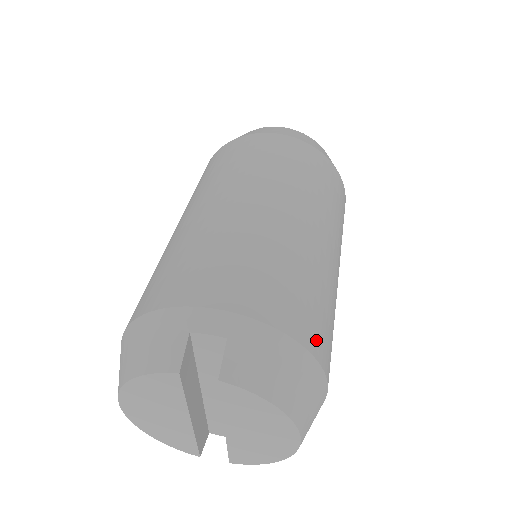
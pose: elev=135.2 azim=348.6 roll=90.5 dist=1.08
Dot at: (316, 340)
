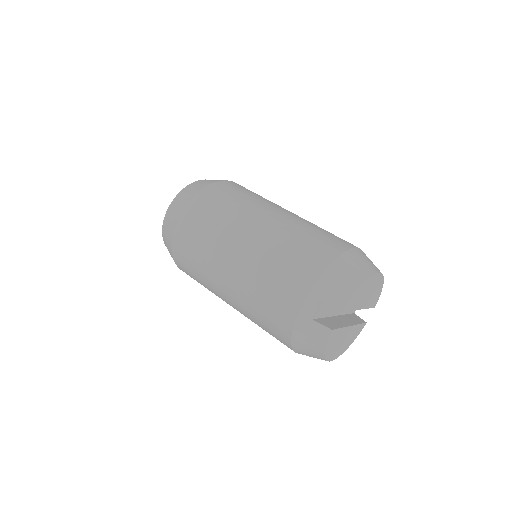
Dot at: (331, 250)
